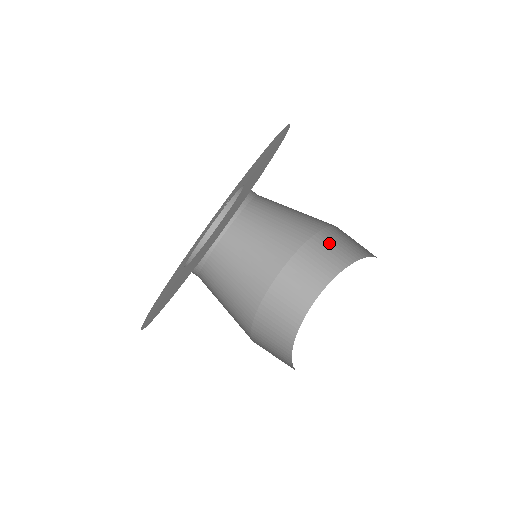
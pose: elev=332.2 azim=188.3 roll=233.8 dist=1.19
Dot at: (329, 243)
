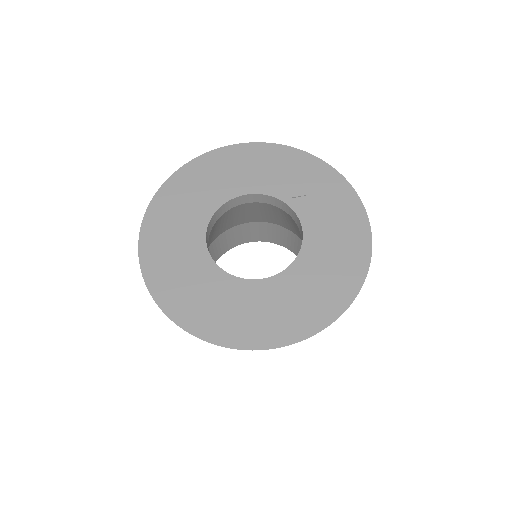
Dot at: occluded
